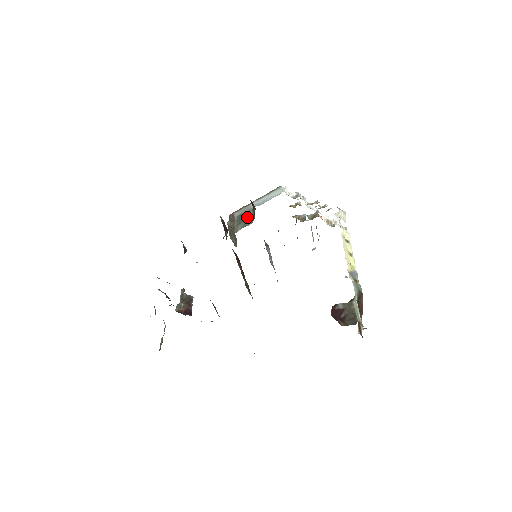
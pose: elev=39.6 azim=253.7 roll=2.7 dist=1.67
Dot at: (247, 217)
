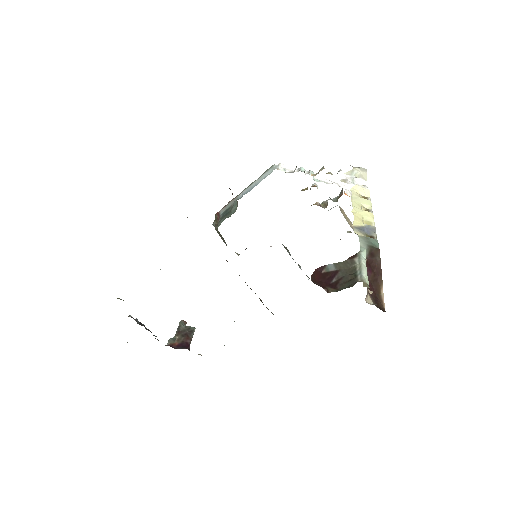
Dot at: (232, 209)
